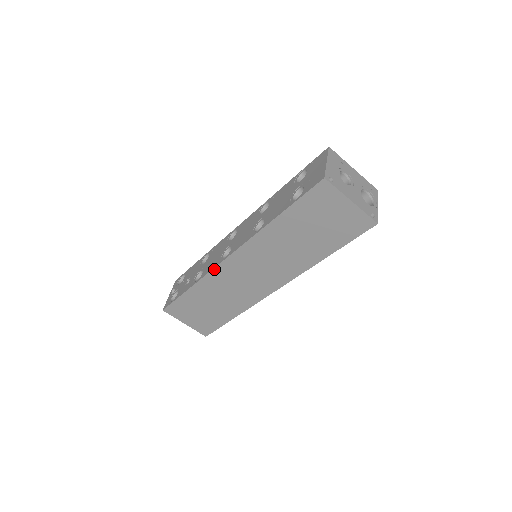
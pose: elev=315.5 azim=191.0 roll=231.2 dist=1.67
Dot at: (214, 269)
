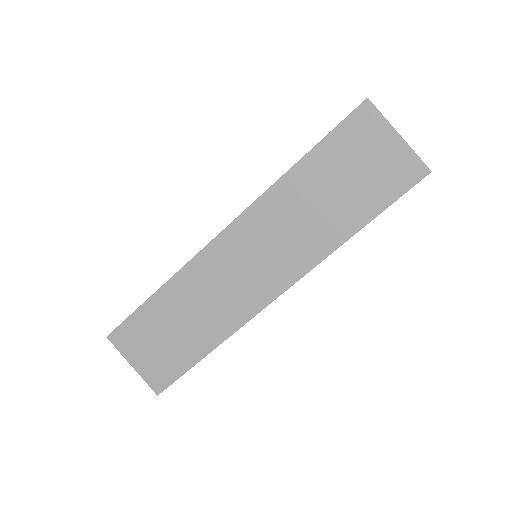
Dot at: (198, 254)
